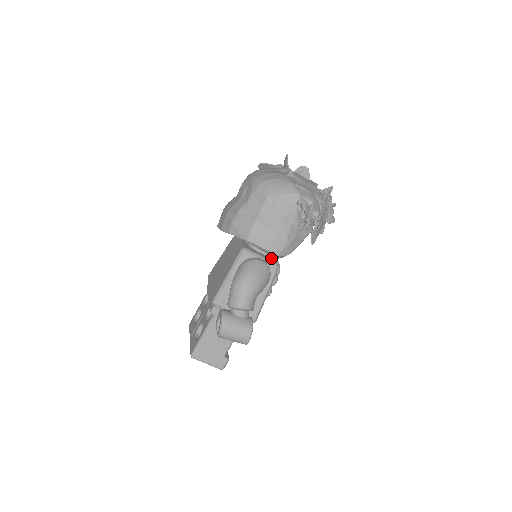
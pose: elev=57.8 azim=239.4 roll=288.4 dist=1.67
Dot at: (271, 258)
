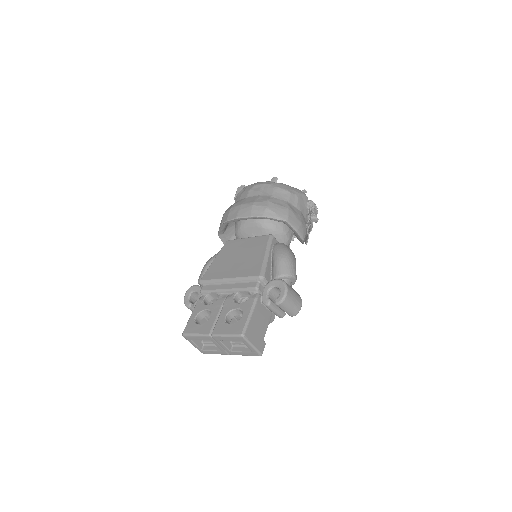
Dot at: occluded
